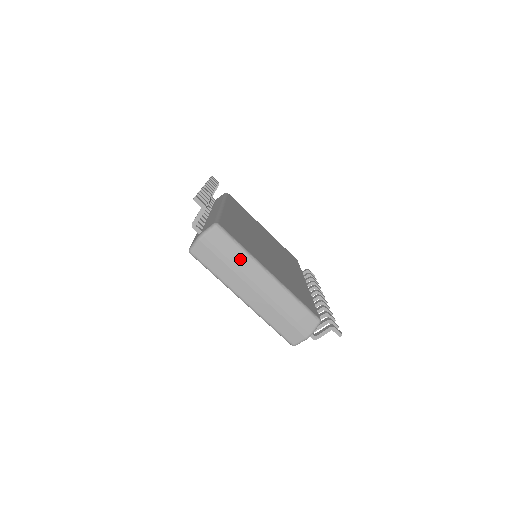
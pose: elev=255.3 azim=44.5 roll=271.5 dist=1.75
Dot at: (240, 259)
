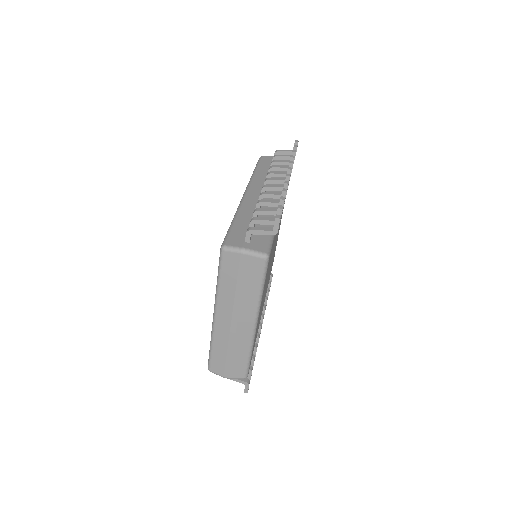
Dot at: (250, 295)
